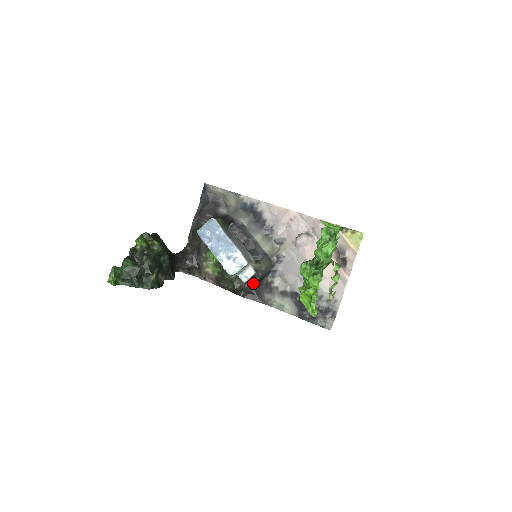
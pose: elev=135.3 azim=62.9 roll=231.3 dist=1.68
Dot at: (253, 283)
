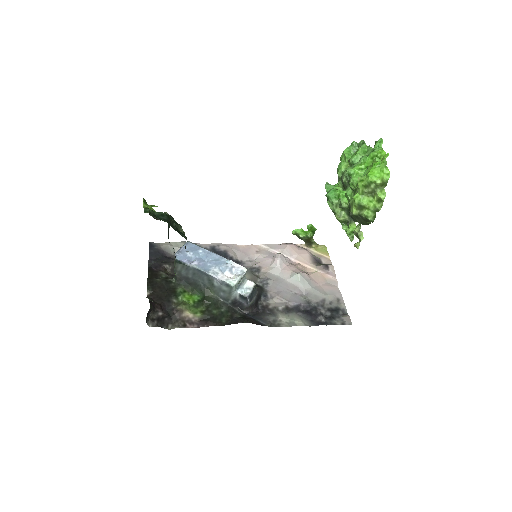
Dot at: (248, 311)
